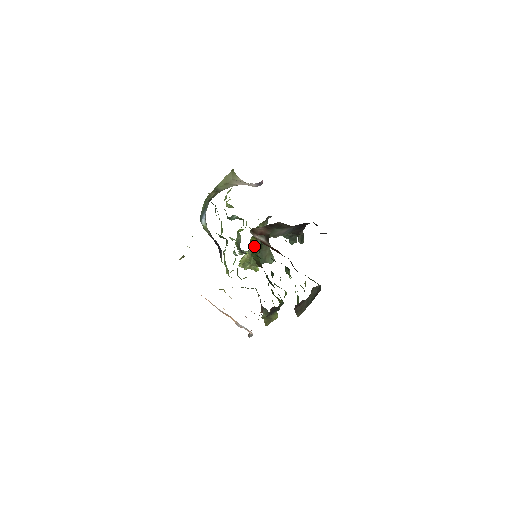
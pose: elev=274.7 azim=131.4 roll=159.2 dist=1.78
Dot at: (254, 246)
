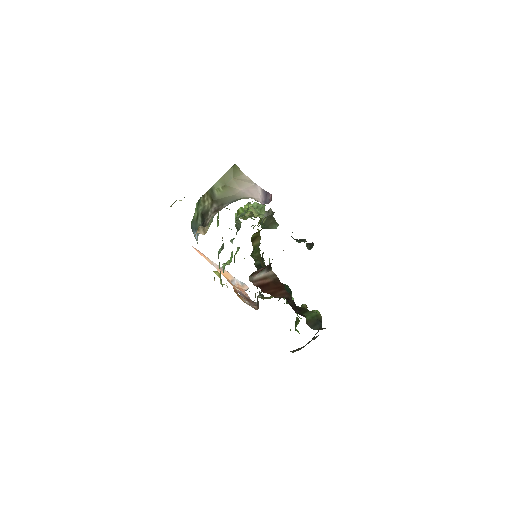
Dot at: occluded
